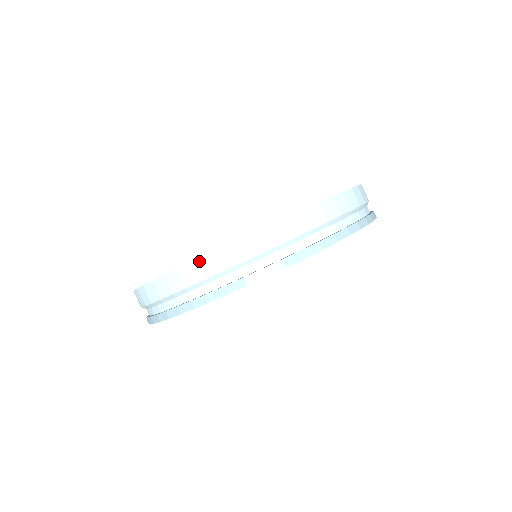
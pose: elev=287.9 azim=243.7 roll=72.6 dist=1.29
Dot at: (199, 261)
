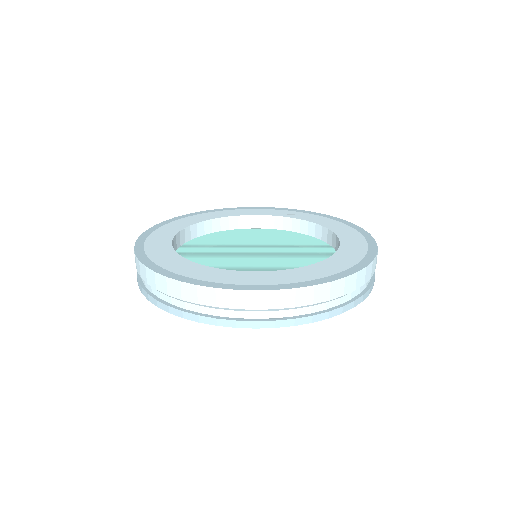
Dot at: (187, 286)
